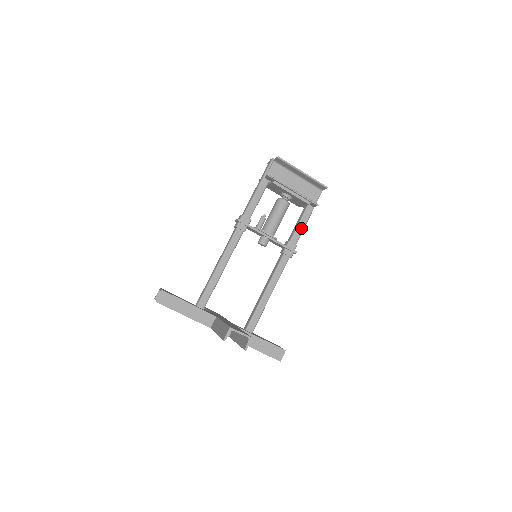
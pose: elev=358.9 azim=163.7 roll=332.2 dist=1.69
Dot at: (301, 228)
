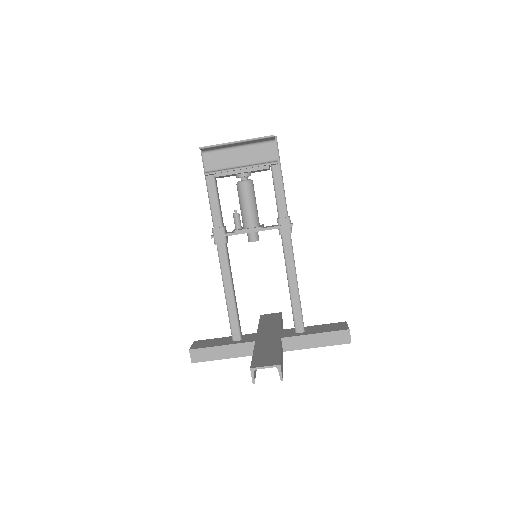
Dot at: (281, 196)
